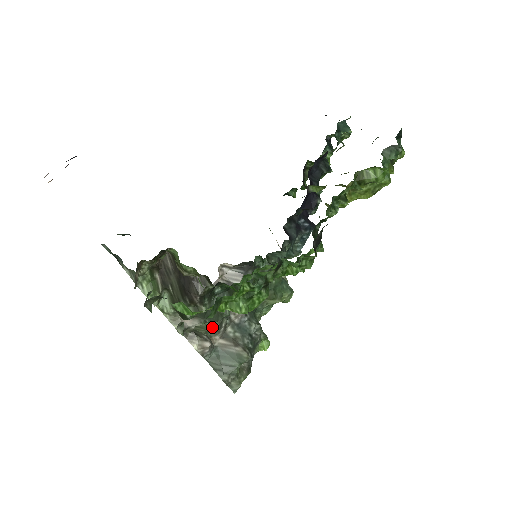
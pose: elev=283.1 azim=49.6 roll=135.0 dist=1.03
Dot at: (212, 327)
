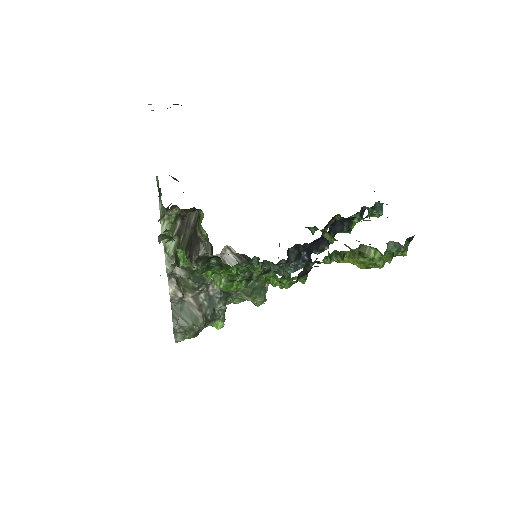
Dot at: (191, 285)
